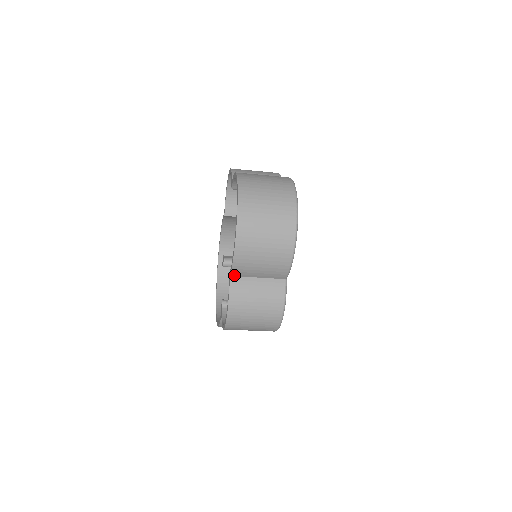
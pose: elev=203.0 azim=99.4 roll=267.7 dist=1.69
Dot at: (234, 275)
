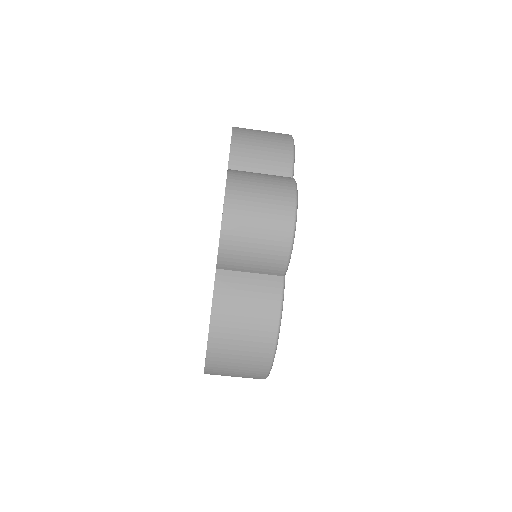
Dot at: (232, 168)
